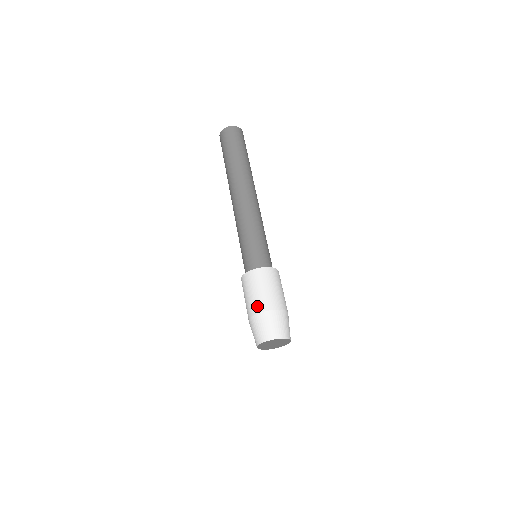
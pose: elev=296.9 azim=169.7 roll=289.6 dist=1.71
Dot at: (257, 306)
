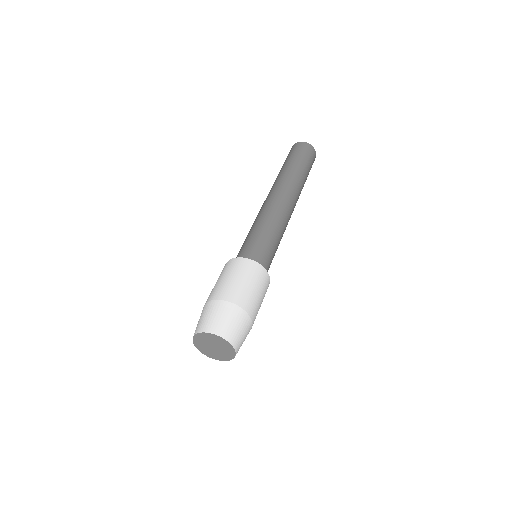
Dot at: (226, 292)
